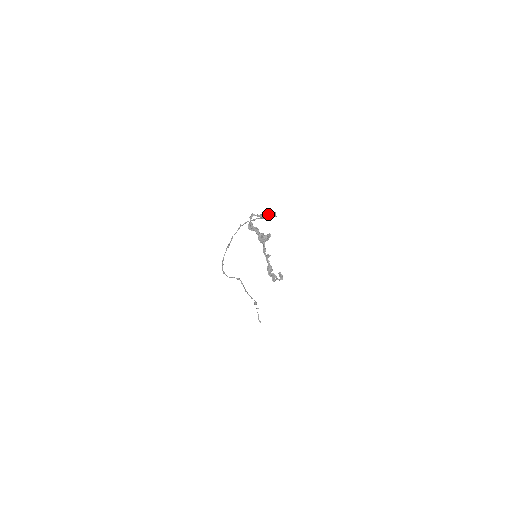
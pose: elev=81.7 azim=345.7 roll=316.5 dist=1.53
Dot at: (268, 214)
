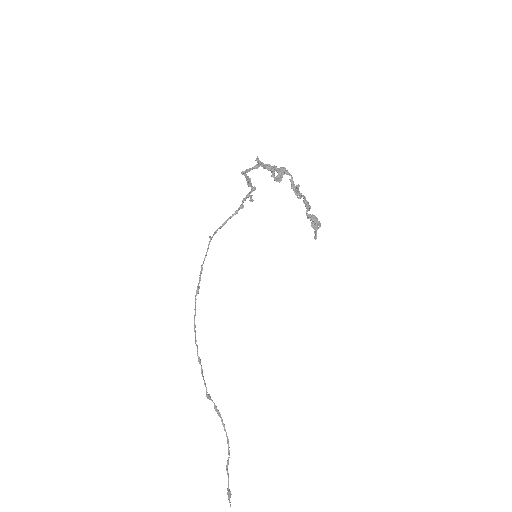
Dot at: (251, 184)
